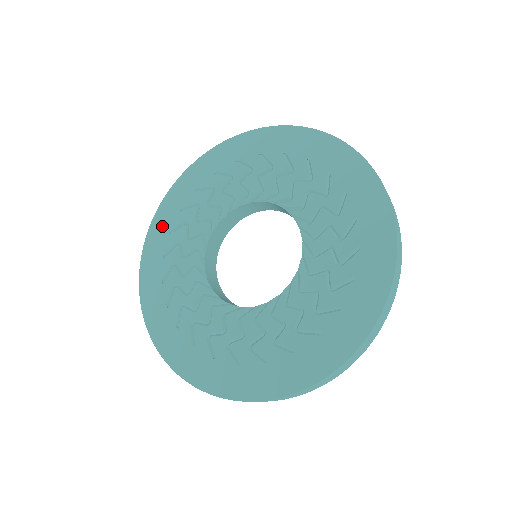
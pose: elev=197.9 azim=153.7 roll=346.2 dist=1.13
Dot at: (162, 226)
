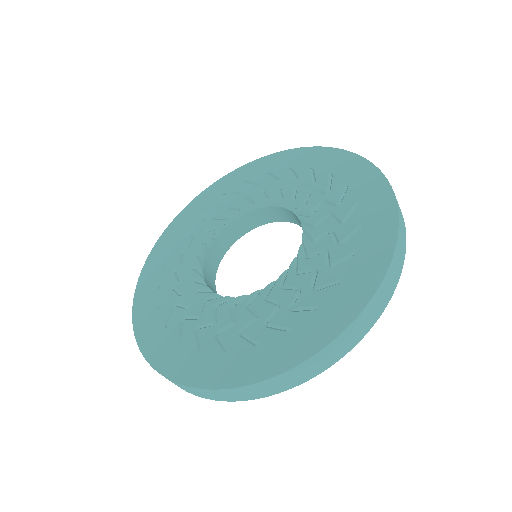
Dot at: (183, 220)
